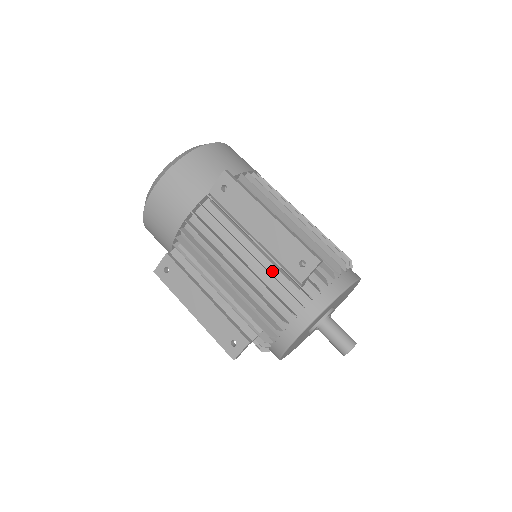
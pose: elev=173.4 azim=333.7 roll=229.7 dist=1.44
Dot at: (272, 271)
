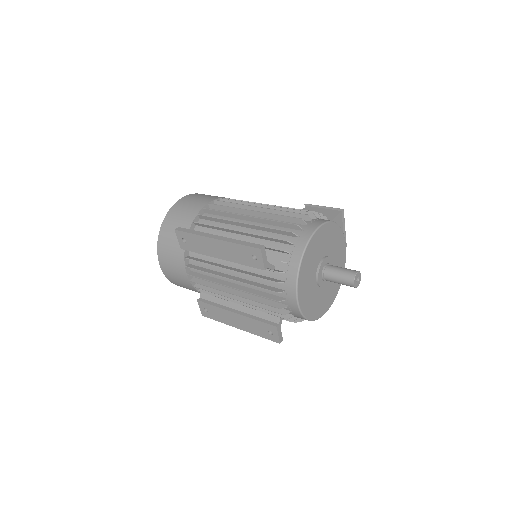
Dot at: (251, 271)
